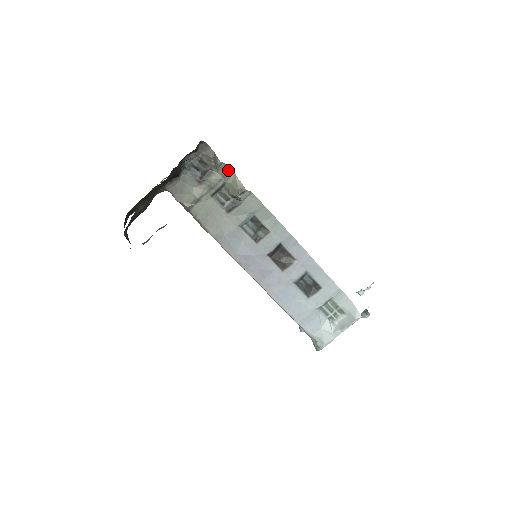
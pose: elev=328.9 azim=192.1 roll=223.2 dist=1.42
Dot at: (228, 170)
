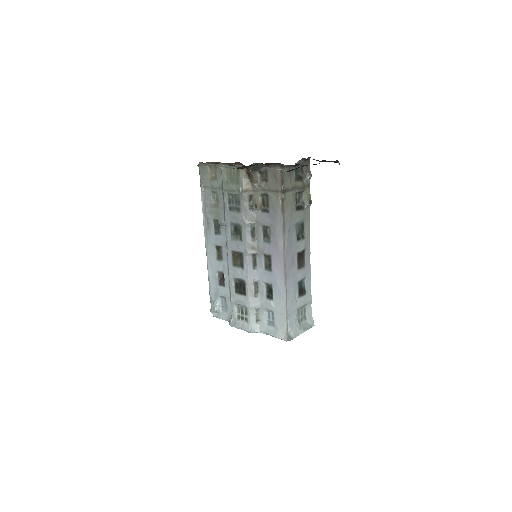
Dot at: (309, 185)
